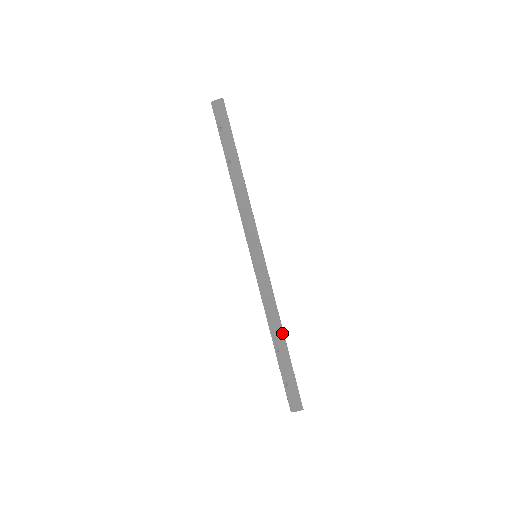
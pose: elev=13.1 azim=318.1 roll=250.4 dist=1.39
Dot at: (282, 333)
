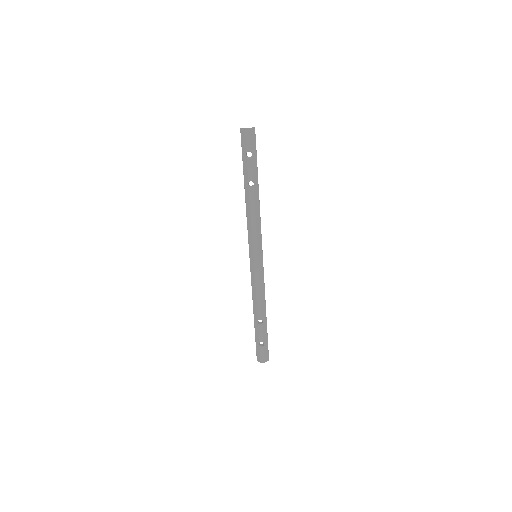
Dot at: occluded
